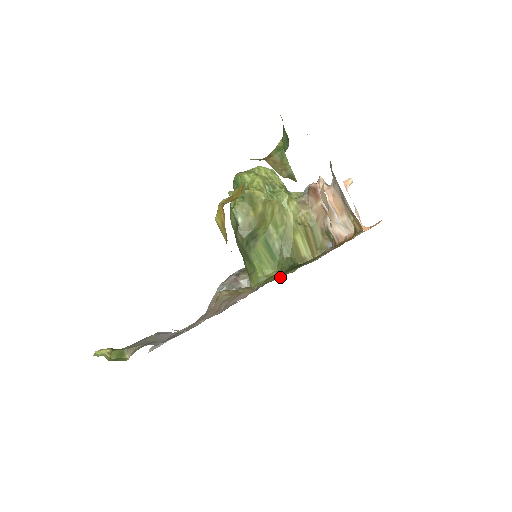
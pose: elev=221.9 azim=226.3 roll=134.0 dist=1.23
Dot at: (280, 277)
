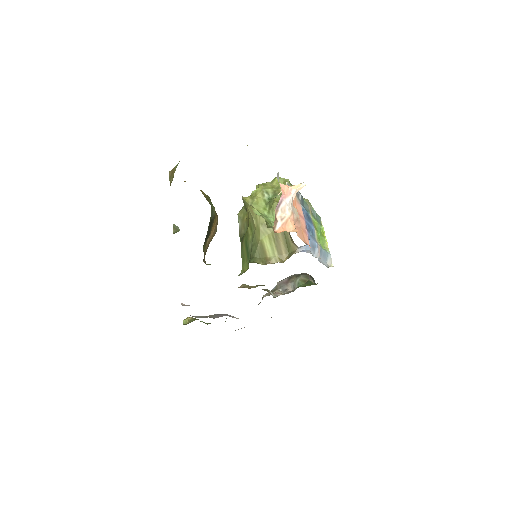
Dot at: (315, 284)
